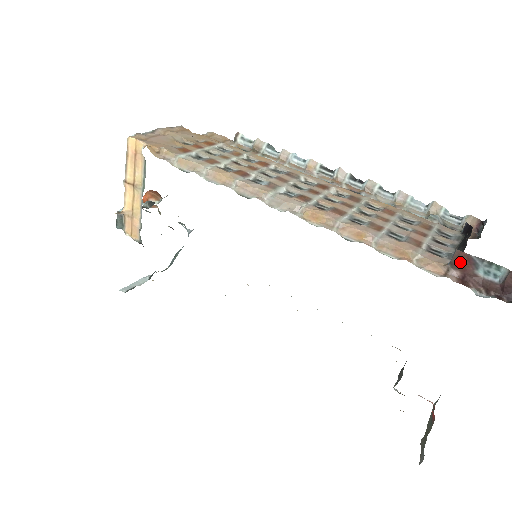
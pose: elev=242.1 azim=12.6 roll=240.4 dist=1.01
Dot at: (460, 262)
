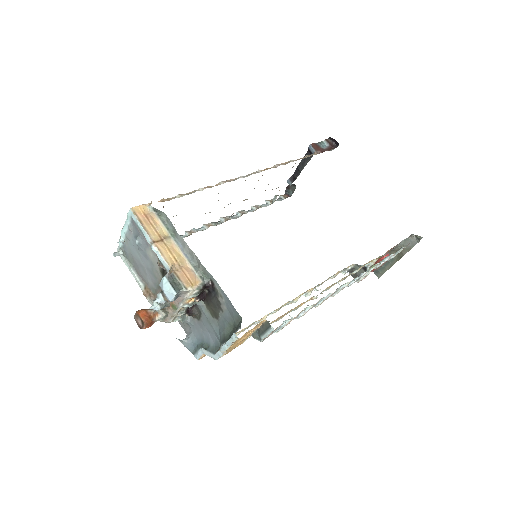
Dot at: (316, 147)
